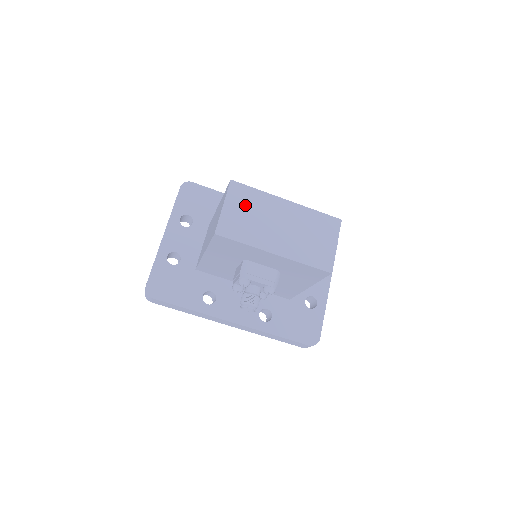
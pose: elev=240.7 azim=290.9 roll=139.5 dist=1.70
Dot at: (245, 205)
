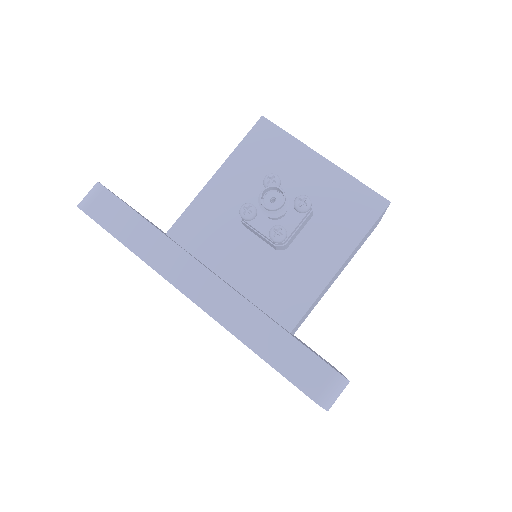
Dot at: occluded
